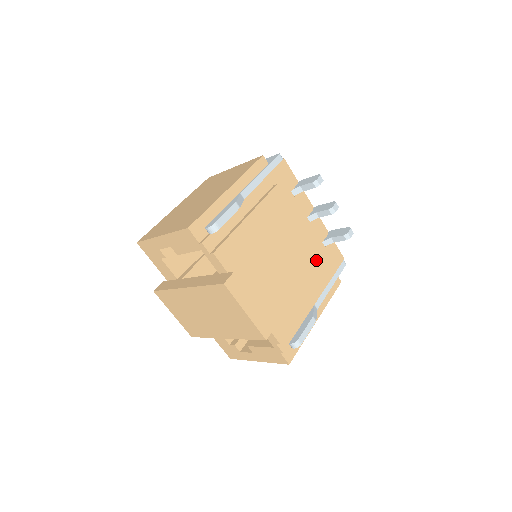
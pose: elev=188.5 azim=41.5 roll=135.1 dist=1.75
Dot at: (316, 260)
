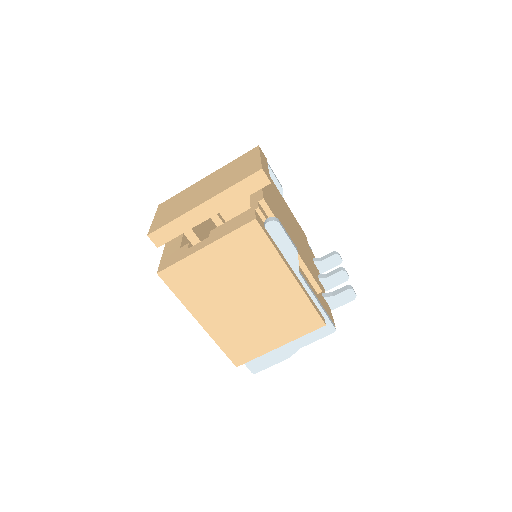
Dot at: (314, 271)
